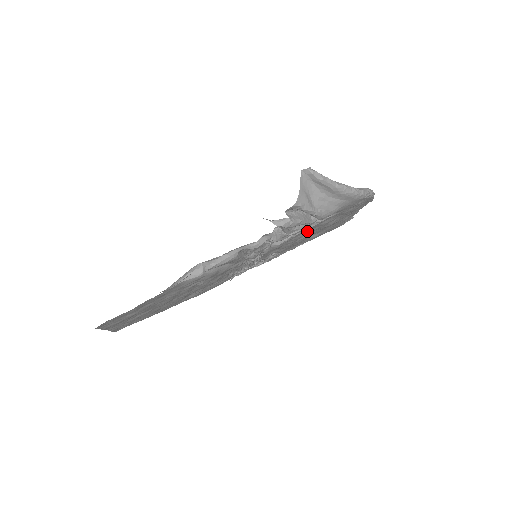
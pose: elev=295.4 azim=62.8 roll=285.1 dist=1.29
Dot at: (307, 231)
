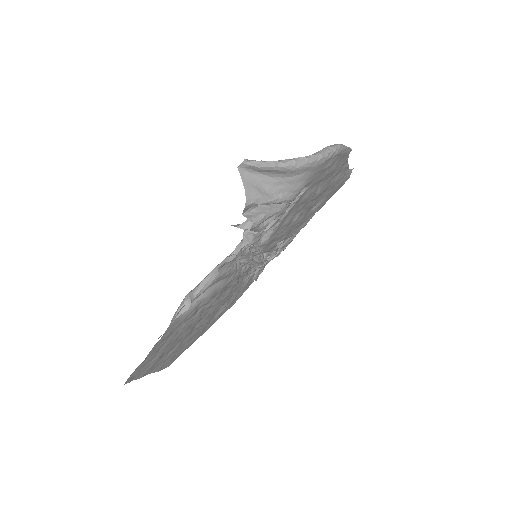
Dot at: (291, 214)
